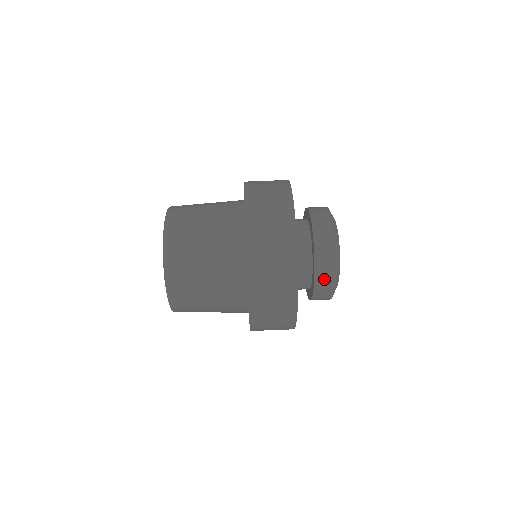
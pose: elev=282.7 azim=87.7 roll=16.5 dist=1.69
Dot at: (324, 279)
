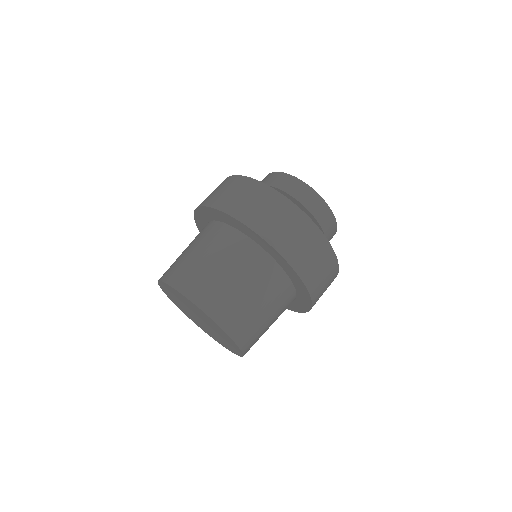
Dot at: (329, 226)
